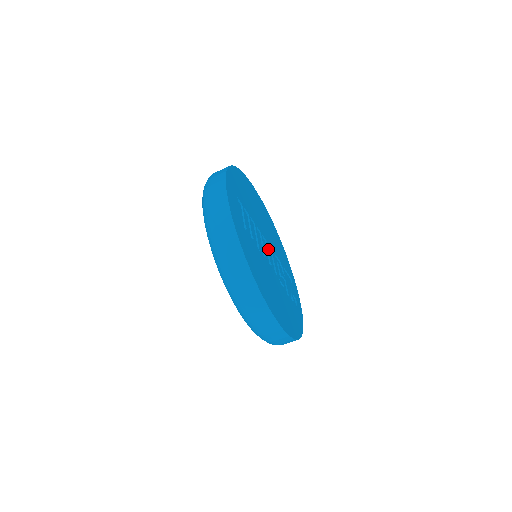
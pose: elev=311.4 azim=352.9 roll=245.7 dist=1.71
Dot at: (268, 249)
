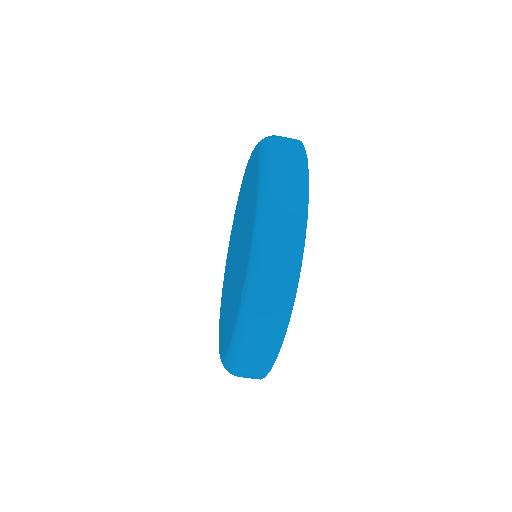
Dot at: occluded
